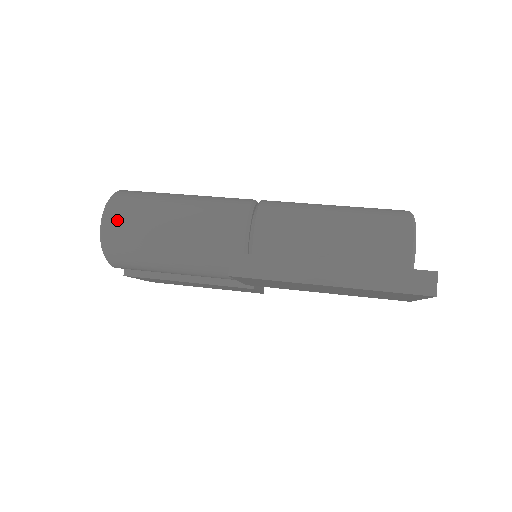
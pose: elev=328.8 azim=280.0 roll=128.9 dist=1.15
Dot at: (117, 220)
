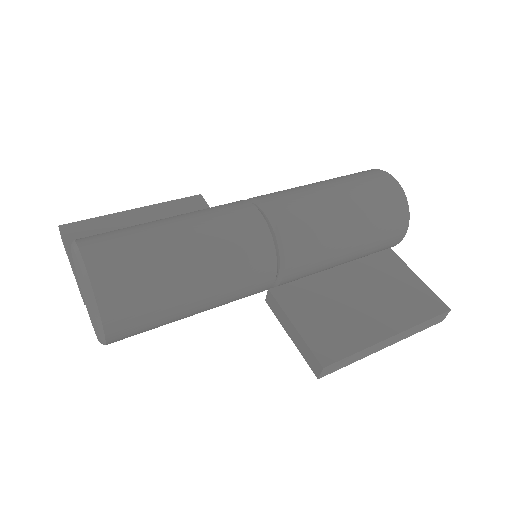
Dot at: (125, 326)
